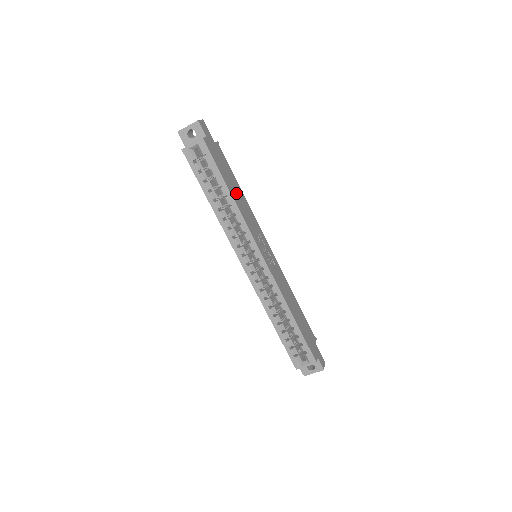
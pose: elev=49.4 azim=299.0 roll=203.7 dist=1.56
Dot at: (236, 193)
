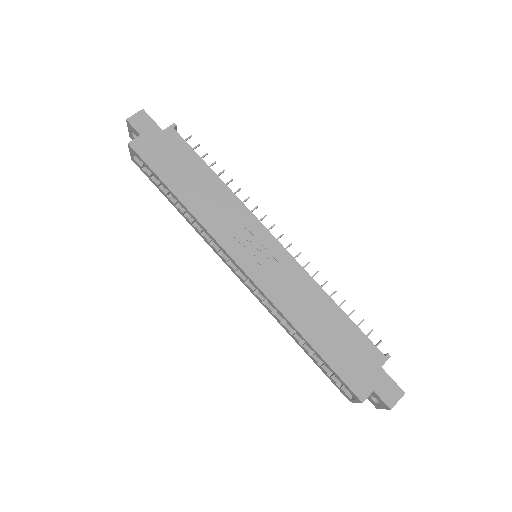
Dot at: (195, 188)
